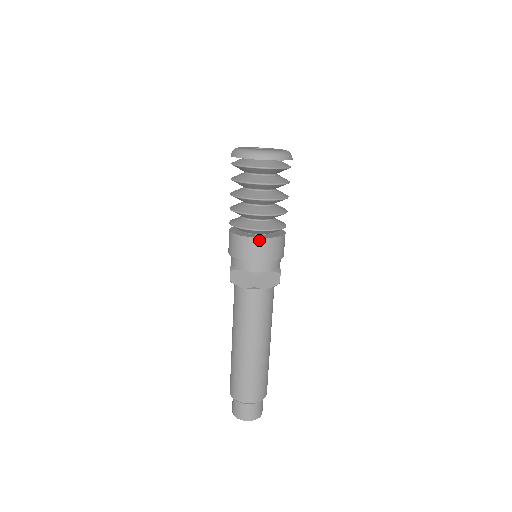
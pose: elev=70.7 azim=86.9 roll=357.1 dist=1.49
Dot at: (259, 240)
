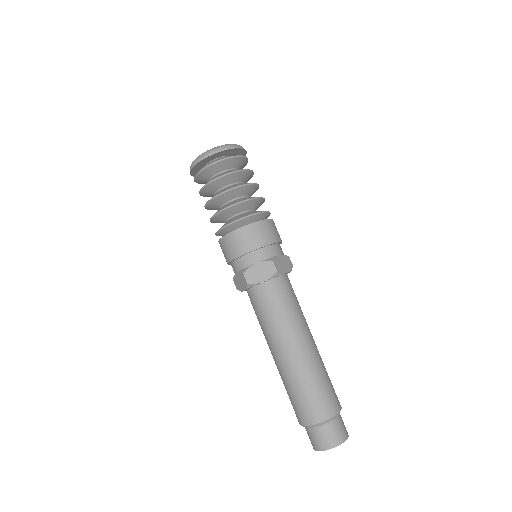
Dot at: (230, 235)
